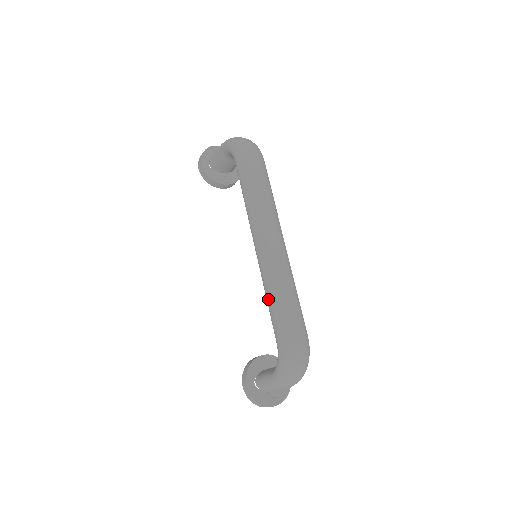
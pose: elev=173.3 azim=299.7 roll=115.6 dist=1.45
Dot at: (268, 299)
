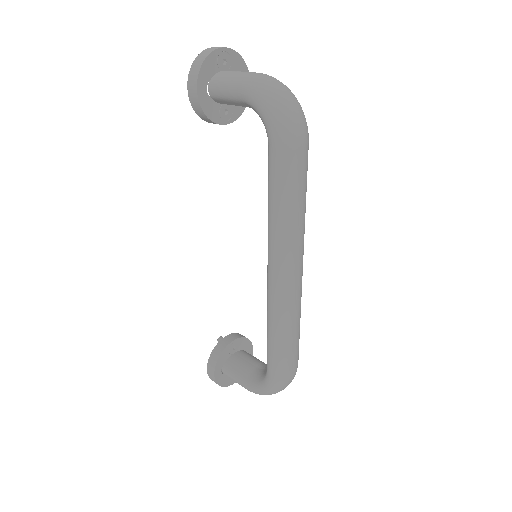
Dot at: (271, 336)
